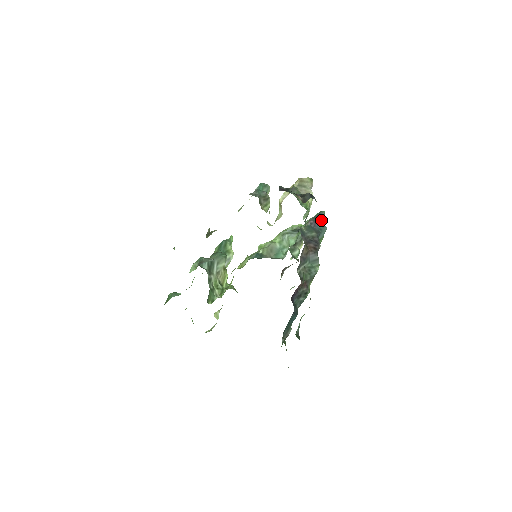
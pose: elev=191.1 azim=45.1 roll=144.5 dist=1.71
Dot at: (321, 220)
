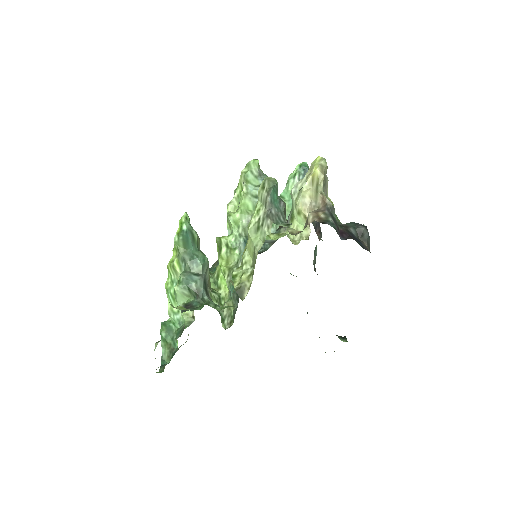
Dot at: occluded
